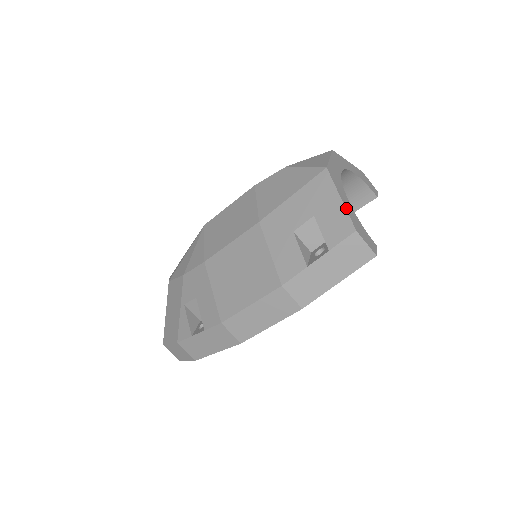
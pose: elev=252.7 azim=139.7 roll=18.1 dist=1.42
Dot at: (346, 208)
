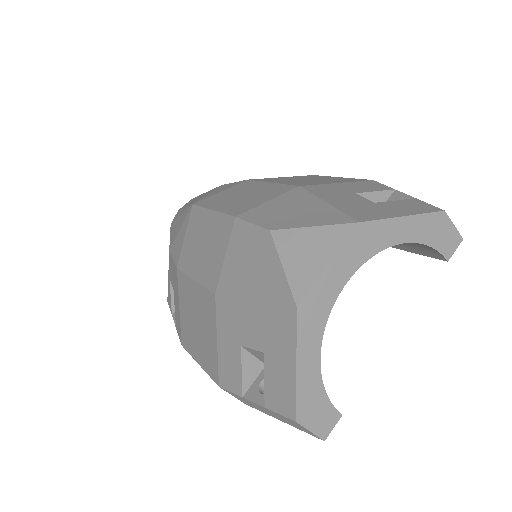
Dot at: (298, 383)
